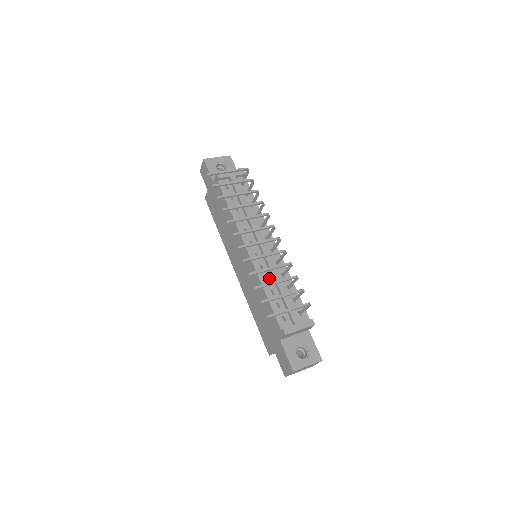
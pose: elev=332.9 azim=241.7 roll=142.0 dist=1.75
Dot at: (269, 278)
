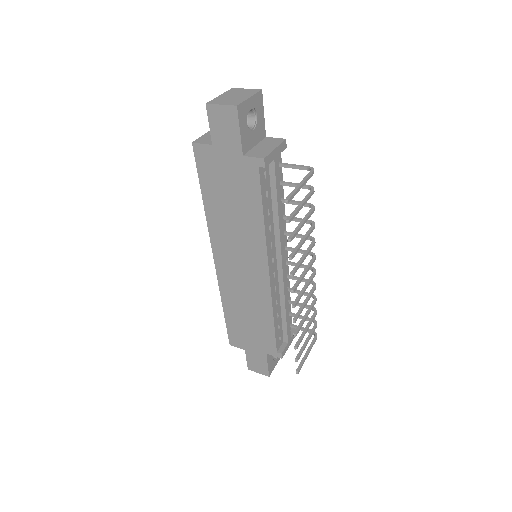
Dot at: (278, 299)
